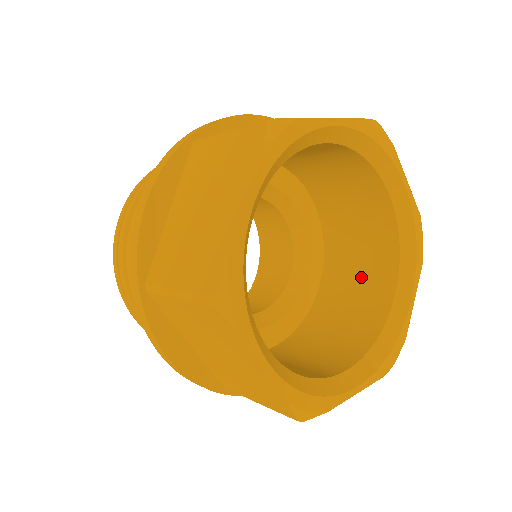
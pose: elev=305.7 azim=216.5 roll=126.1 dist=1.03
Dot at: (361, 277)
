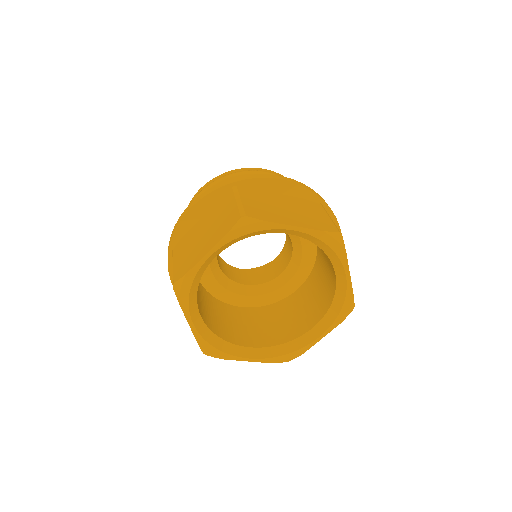
Dot at: (311, 304)
